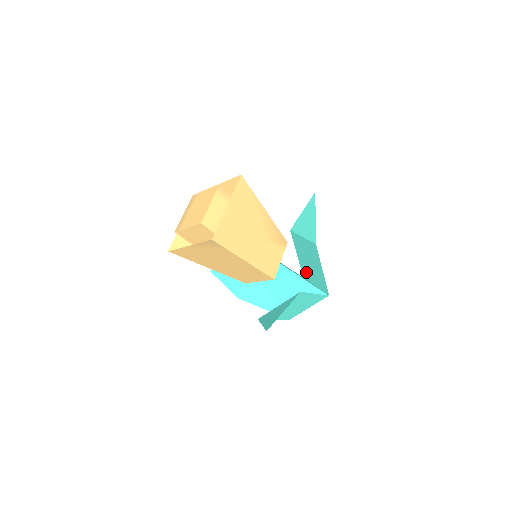
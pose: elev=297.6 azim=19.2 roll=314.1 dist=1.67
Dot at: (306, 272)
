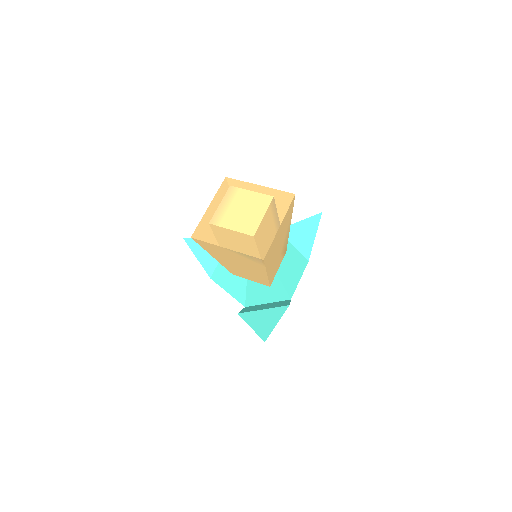
Dot at: occluded
